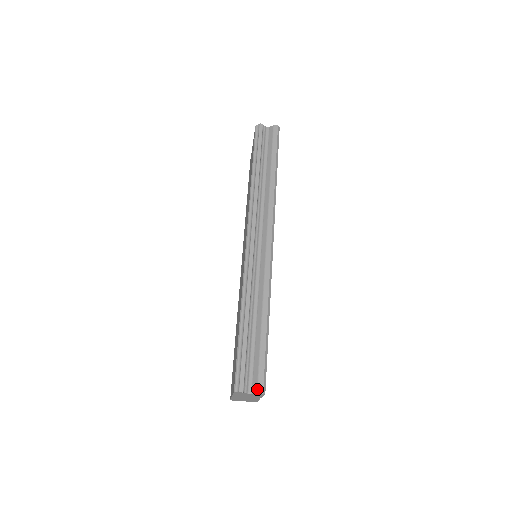
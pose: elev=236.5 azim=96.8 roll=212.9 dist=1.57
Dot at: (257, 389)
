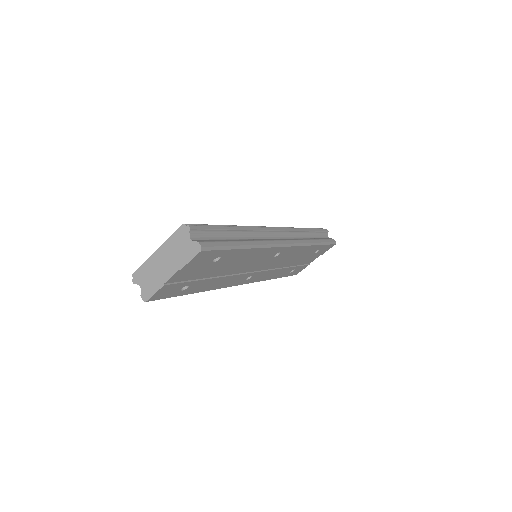
Dot at: (201, 241)
